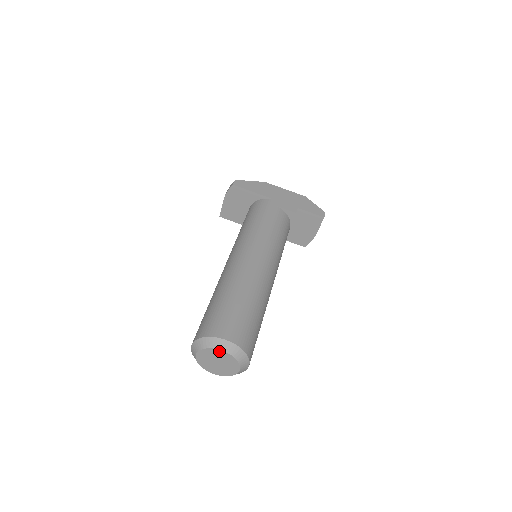
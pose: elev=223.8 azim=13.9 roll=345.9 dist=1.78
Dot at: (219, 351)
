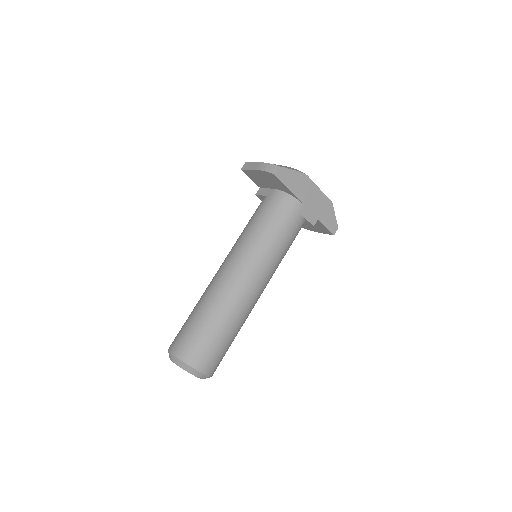
Dot at: (193, 374)
